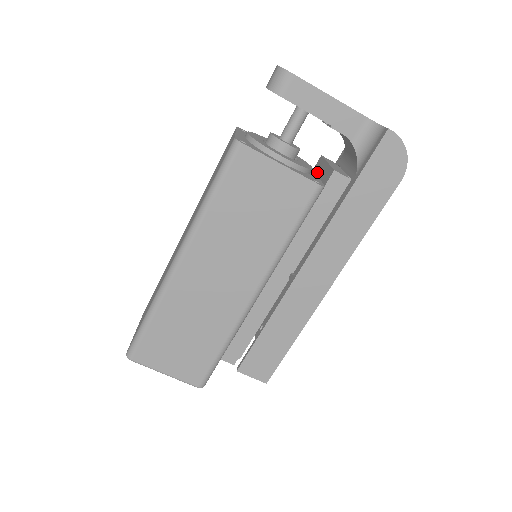
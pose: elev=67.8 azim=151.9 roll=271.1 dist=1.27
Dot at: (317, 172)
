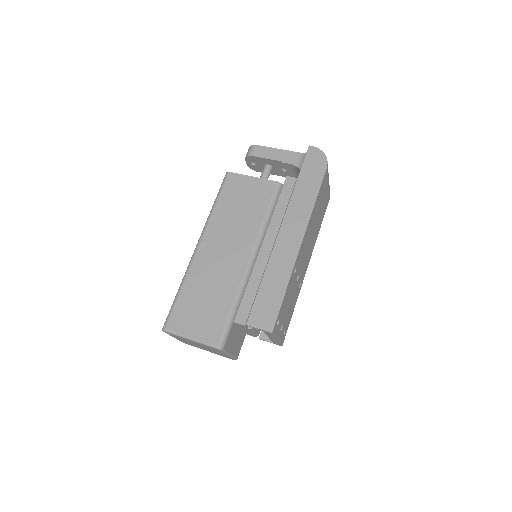
Dot at: occluded
